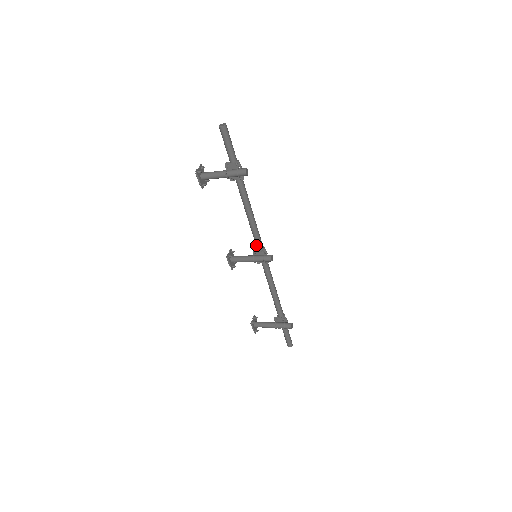
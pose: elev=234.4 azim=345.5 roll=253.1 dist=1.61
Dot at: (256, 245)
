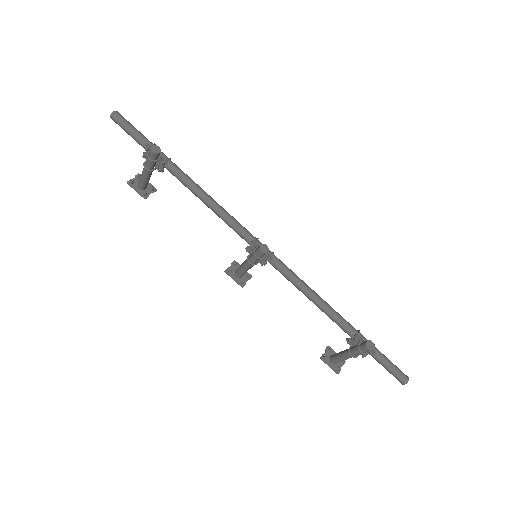
Dot at: occluded
